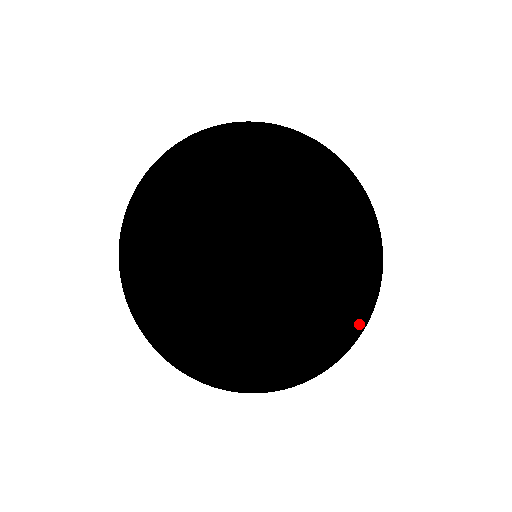
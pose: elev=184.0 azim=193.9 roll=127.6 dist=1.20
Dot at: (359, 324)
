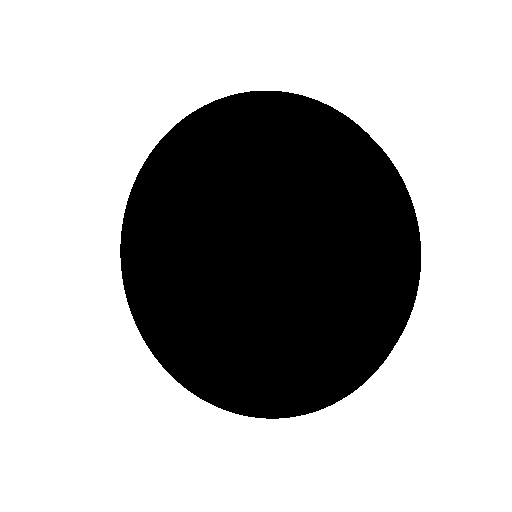
Dot at: (325, 400)
